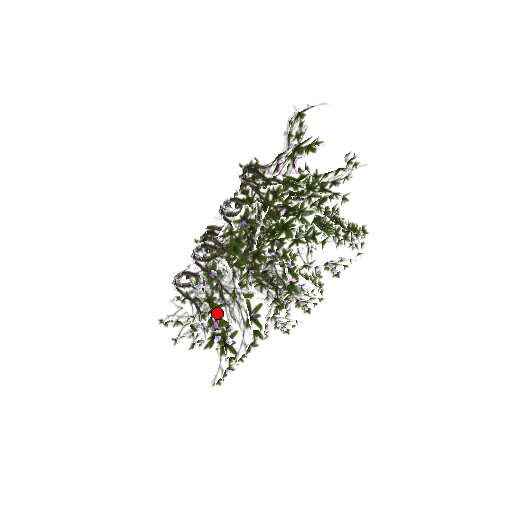
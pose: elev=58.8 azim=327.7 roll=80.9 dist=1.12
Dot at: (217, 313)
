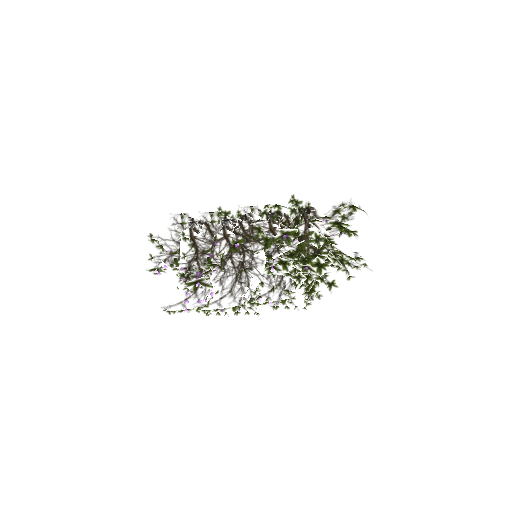
Dot at: occluded
